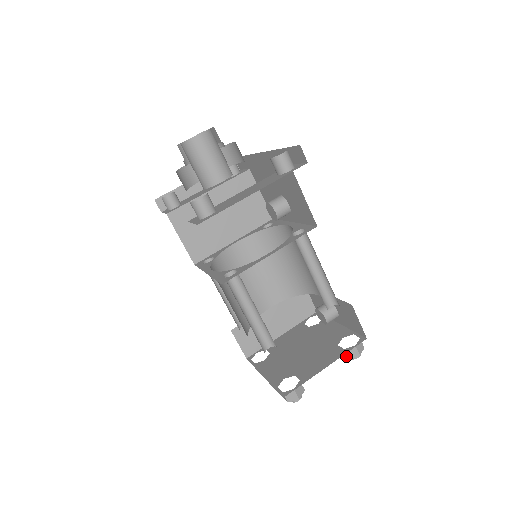
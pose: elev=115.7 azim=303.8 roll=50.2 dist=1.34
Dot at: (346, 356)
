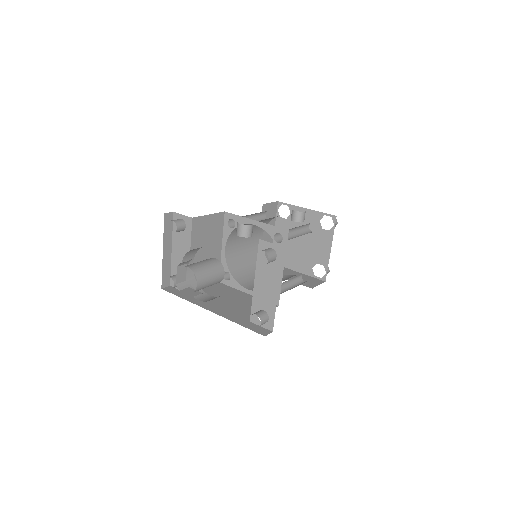
Dot at: occluded
